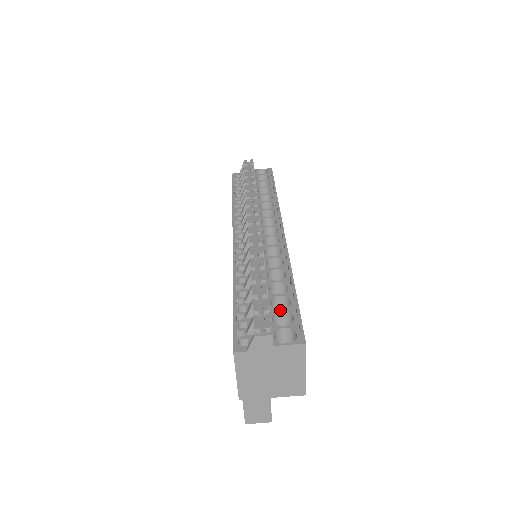
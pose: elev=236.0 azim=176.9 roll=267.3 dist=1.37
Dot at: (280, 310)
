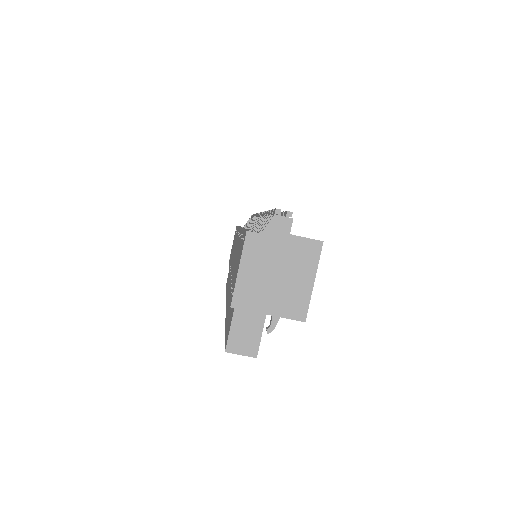
Dot at: occluded
